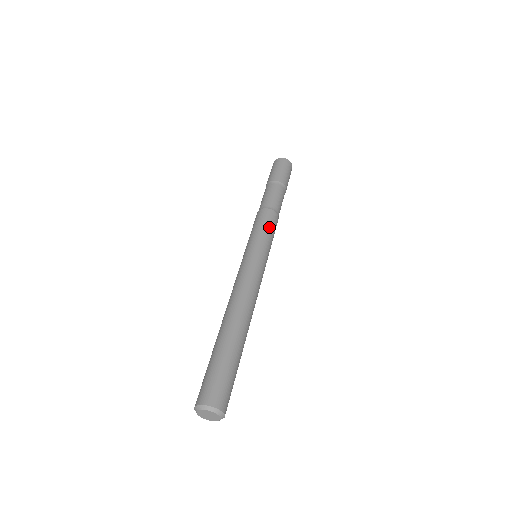
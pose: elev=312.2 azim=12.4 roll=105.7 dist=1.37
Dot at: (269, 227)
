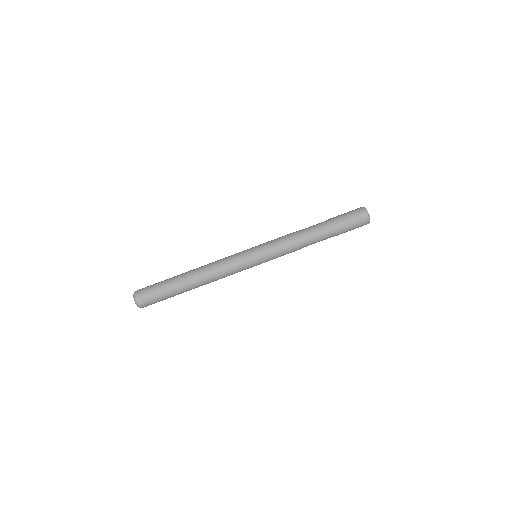
Dot at: occluded
